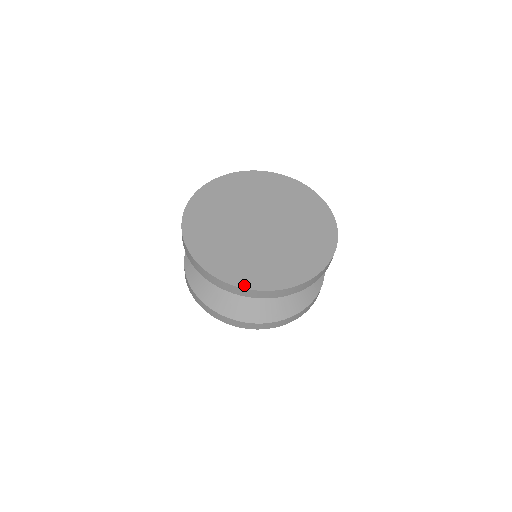
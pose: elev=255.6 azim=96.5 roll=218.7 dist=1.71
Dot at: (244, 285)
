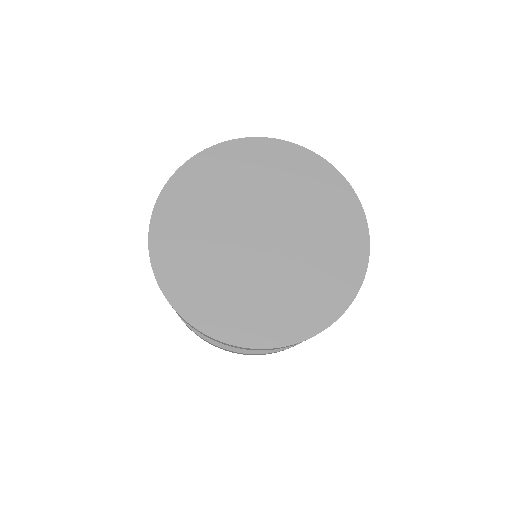
Dot at: (228, 338)
